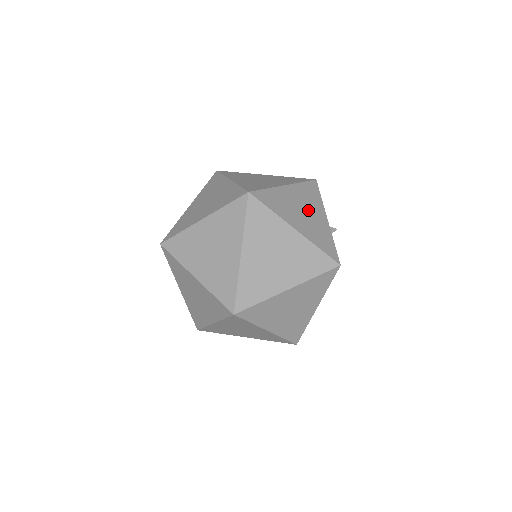
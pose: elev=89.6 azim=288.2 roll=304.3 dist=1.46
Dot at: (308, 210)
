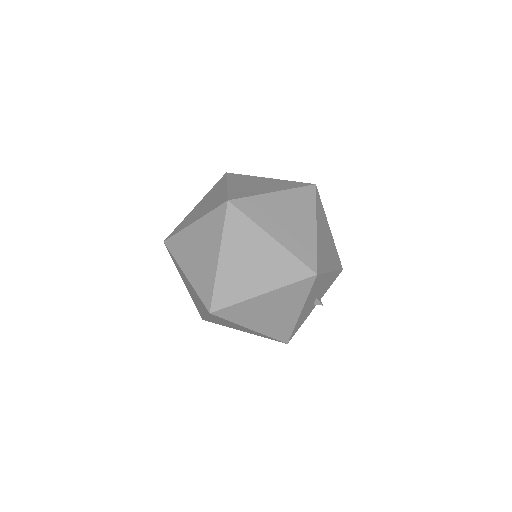
Dot at: (328, 249)
